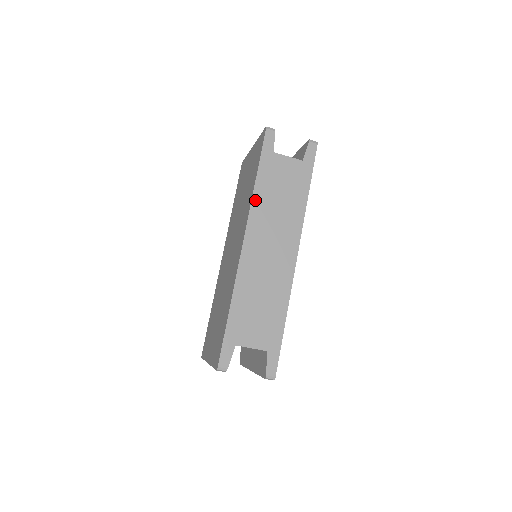
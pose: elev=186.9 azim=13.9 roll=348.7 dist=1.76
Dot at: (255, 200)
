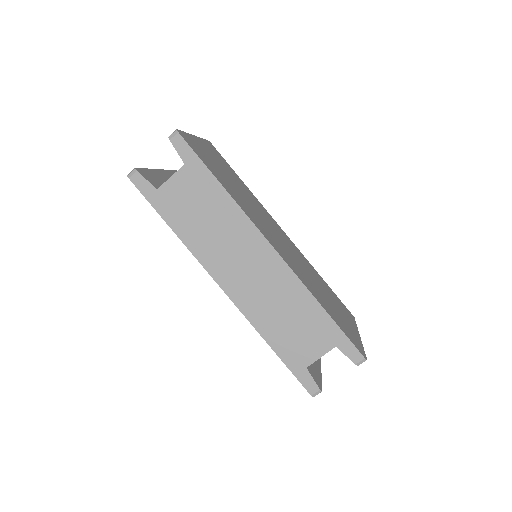
Dot at: (191, 246)
